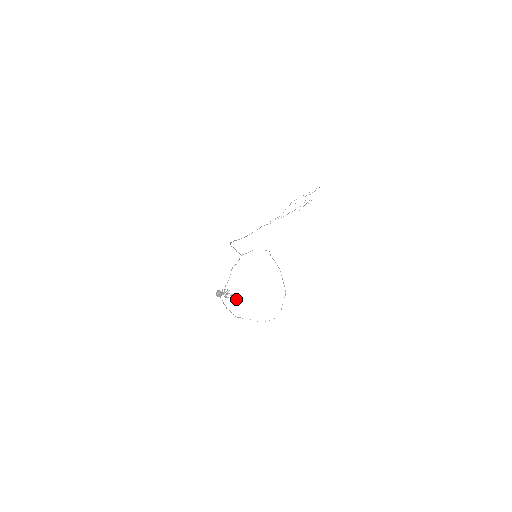
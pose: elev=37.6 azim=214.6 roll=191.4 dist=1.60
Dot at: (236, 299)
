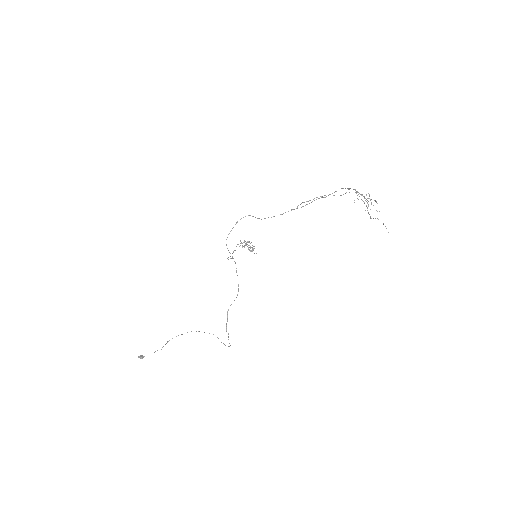
Dot at: (254, 253)
